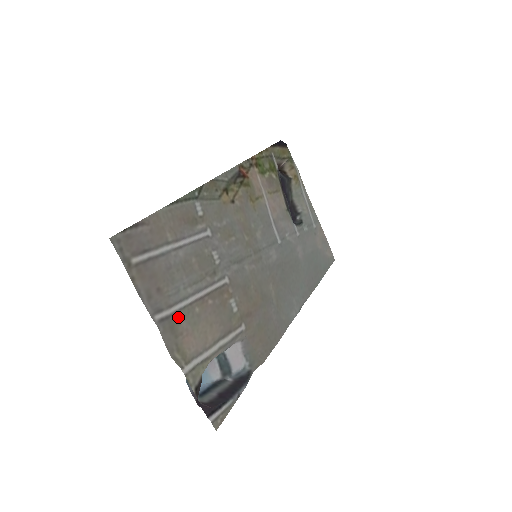
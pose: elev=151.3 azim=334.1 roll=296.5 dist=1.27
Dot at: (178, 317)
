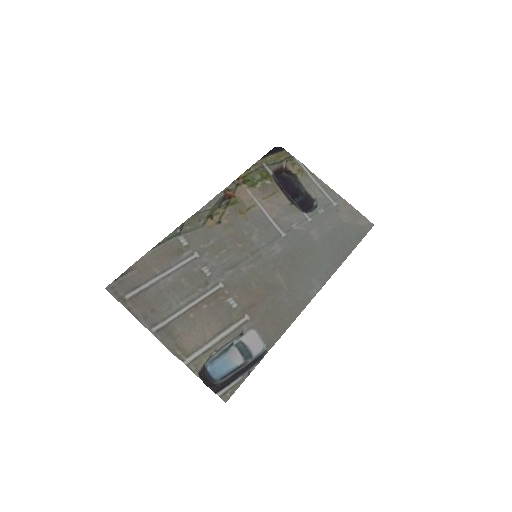
Dot at: (173, 325)
